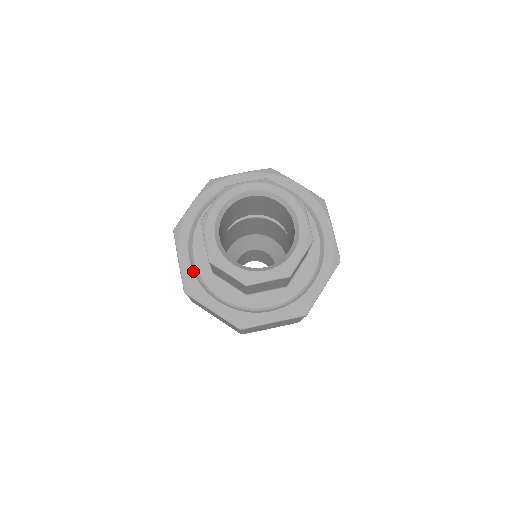
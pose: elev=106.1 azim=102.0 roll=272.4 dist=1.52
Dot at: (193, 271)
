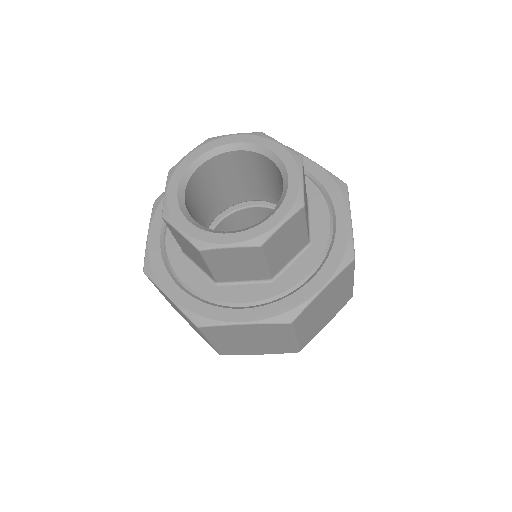
Dot at: occluded
